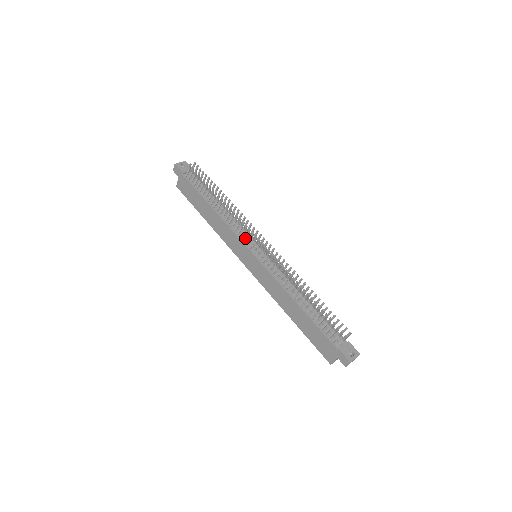
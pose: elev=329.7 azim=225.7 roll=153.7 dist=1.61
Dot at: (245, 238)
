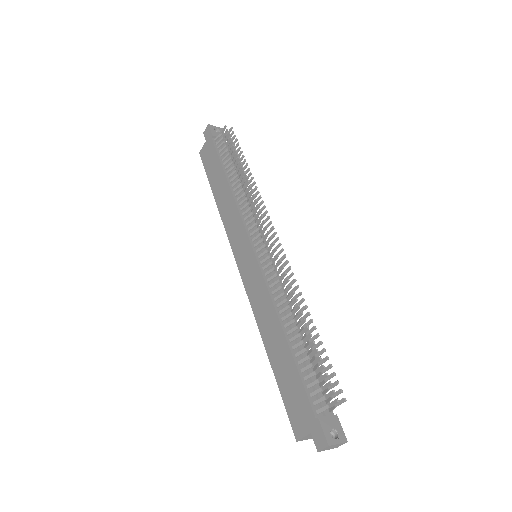
Dot at: (252, 227)
